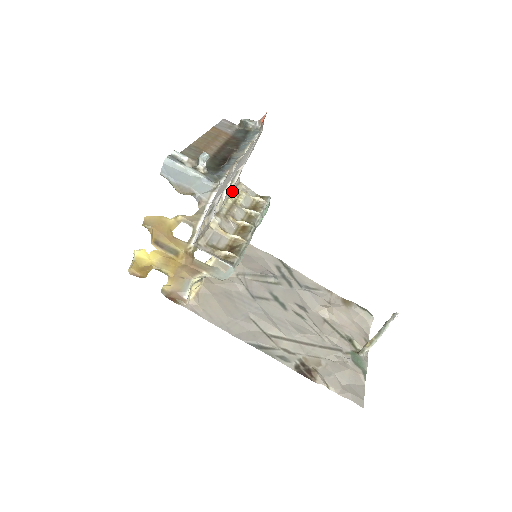
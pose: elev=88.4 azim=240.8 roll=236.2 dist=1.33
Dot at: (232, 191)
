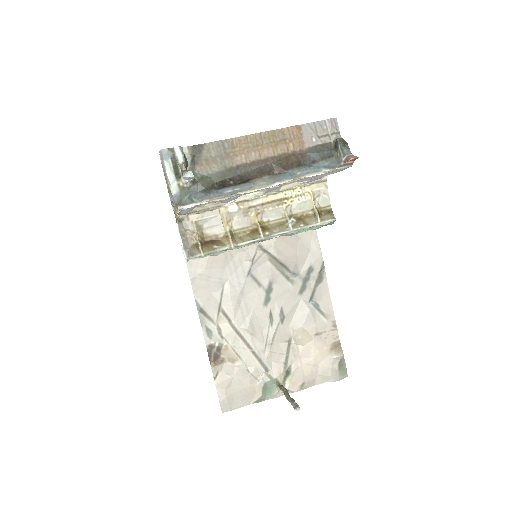
Dot at: (298, 186)
